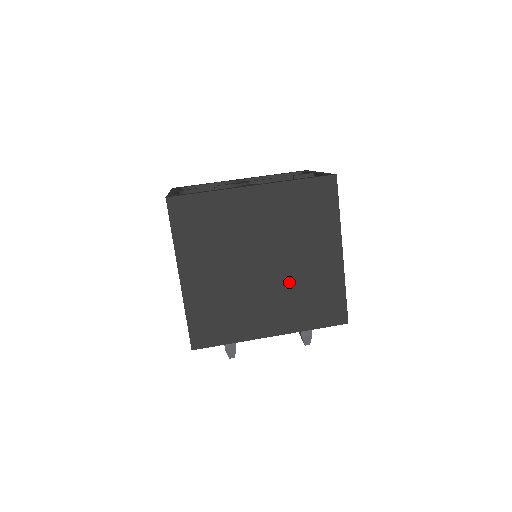
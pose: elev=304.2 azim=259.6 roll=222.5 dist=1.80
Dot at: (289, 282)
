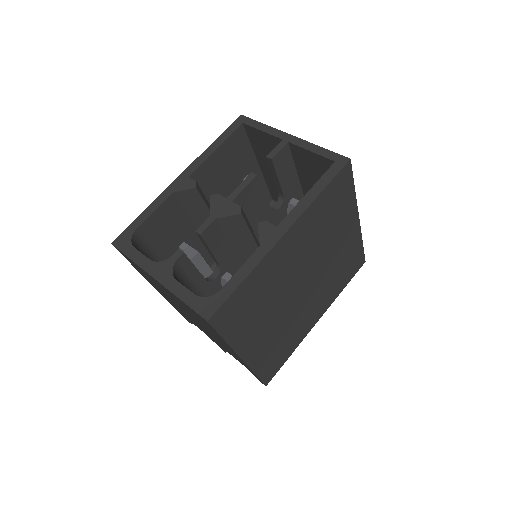
Dot at: (324, 277)
